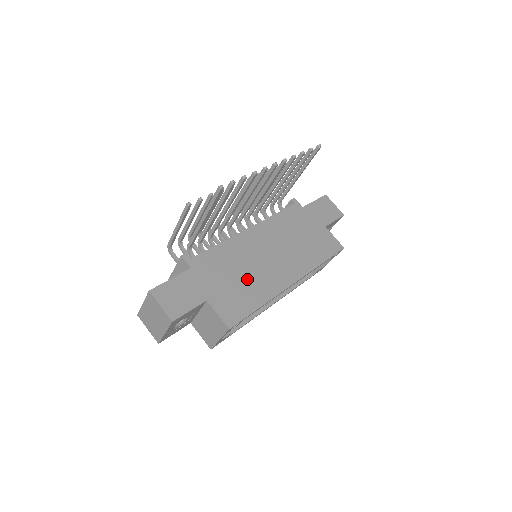
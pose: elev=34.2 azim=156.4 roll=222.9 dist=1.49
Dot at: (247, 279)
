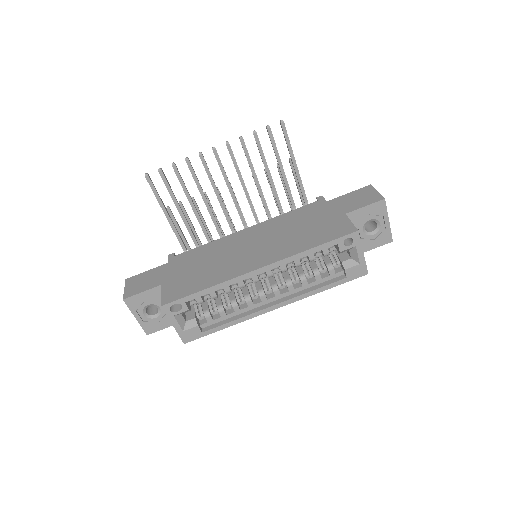
Dot at: (210, 268)
